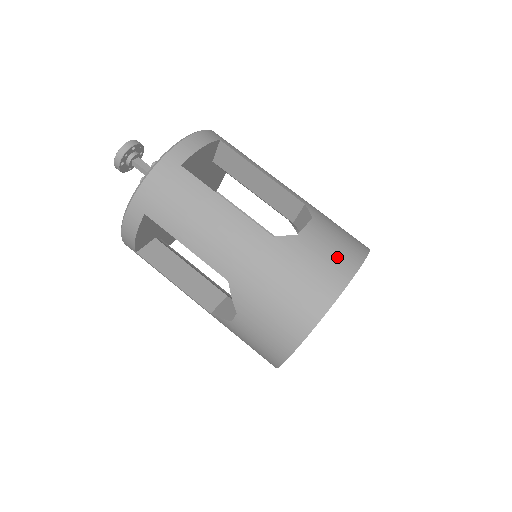
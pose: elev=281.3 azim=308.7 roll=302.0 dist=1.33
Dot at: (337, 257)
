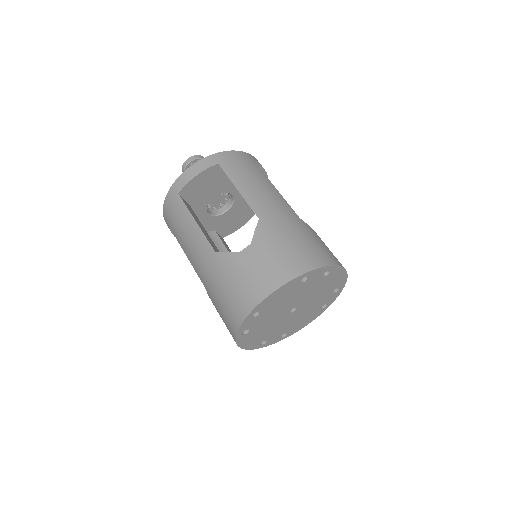
Dot at: occluded
